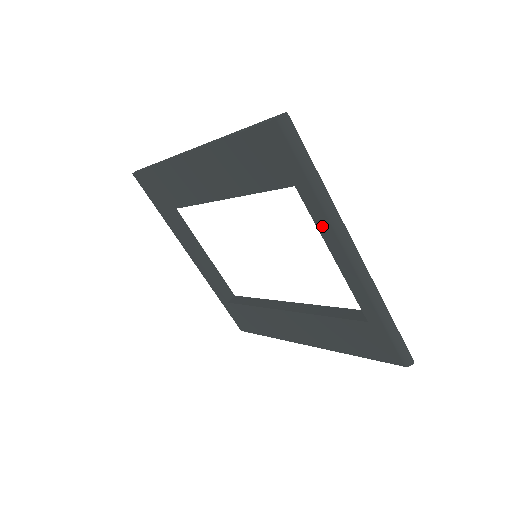
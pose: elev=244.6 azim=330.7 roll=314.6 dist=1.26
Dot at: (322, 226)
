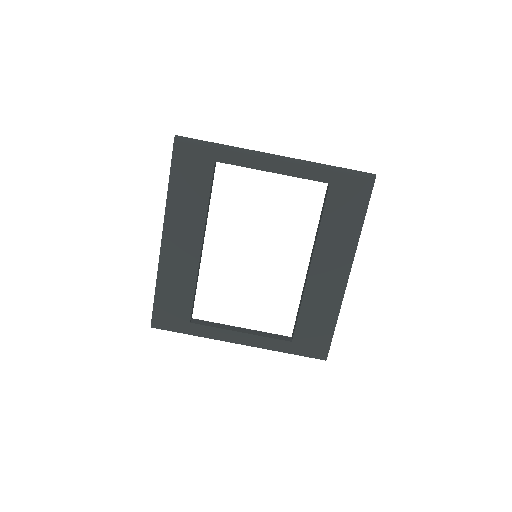
Dot at: (247, 162)
